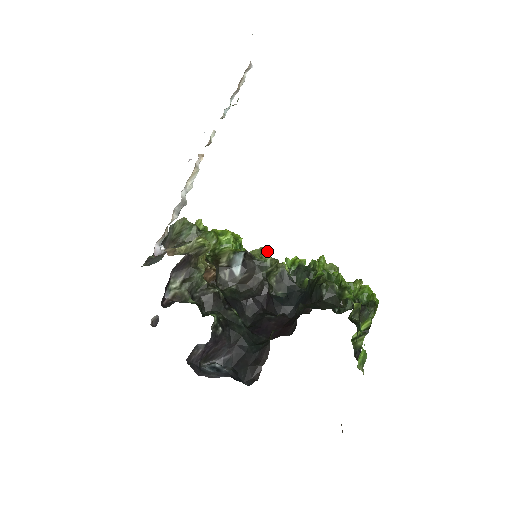
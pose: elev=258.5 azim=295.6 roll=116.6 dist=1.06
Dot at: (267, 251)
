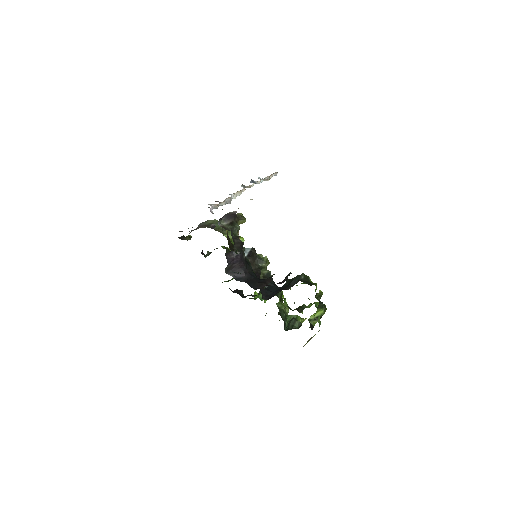
Dot at: occluded
